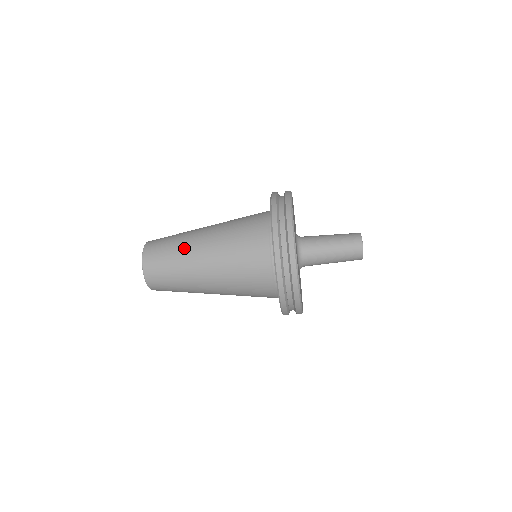
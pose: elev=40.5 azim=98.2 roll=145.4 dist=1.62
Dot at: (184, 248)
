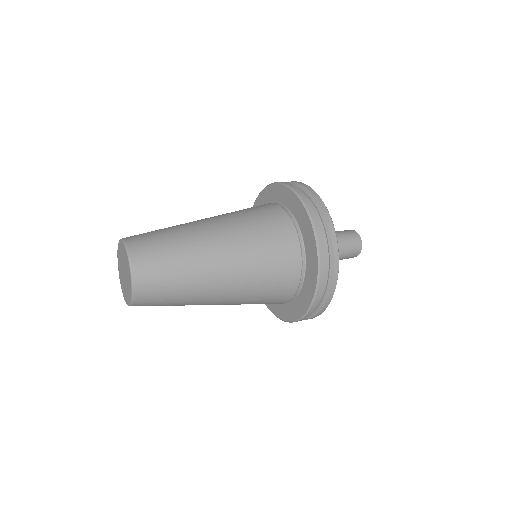
Dot at: occluded
